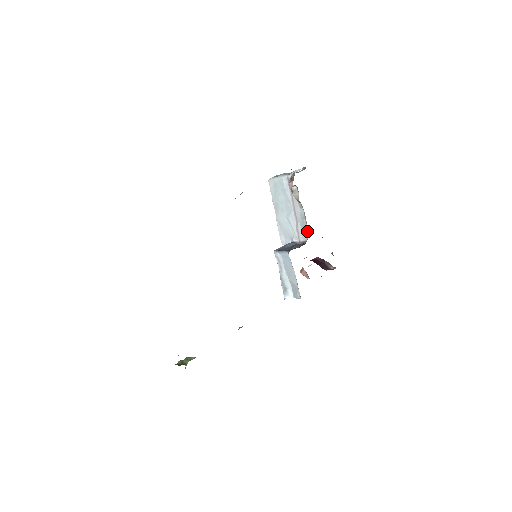
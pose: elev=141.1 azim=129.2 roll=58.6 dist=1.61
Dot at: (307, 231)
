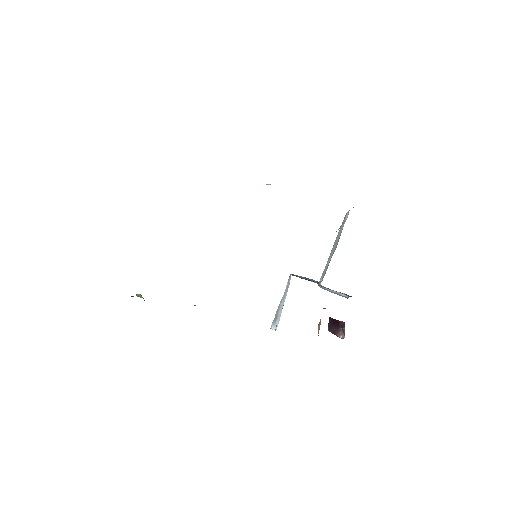
Dot at: occluded
